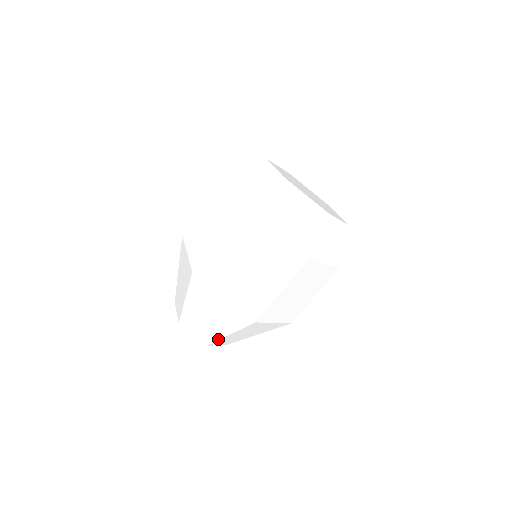
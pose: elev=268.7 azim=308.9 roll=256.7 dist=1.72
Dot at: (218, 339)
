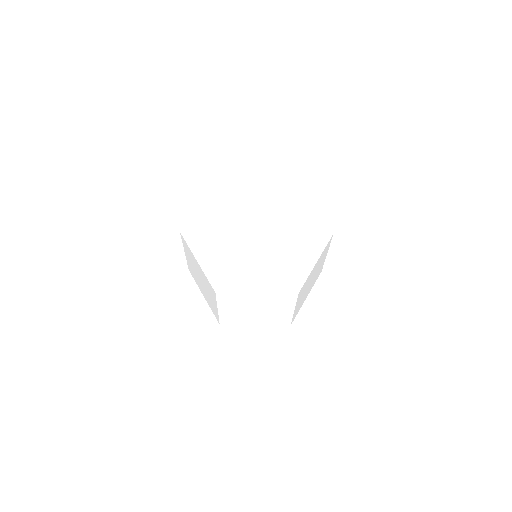
Dot at: occluded
